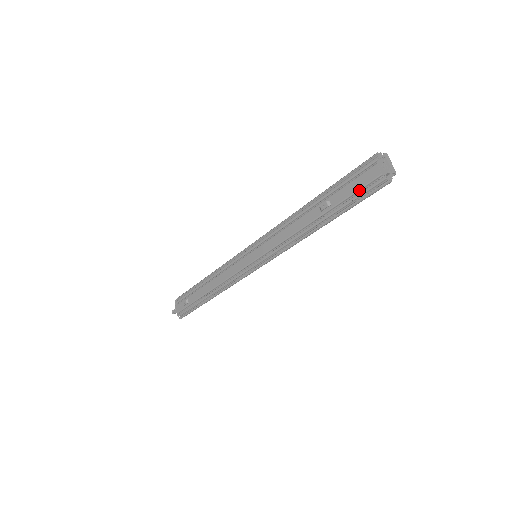
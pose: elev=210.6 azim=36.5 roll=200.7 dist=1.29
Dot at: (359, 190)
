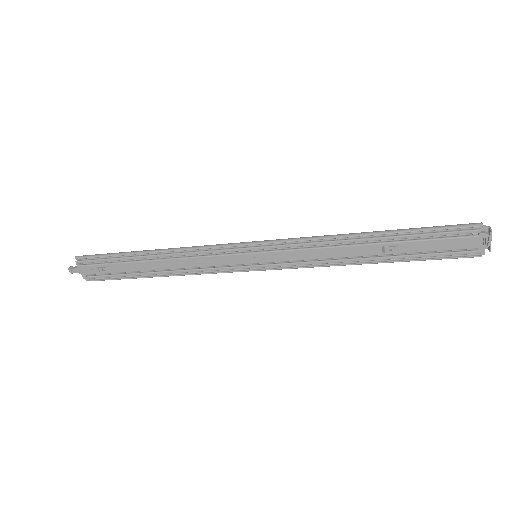
Dot at: (443, 251)
